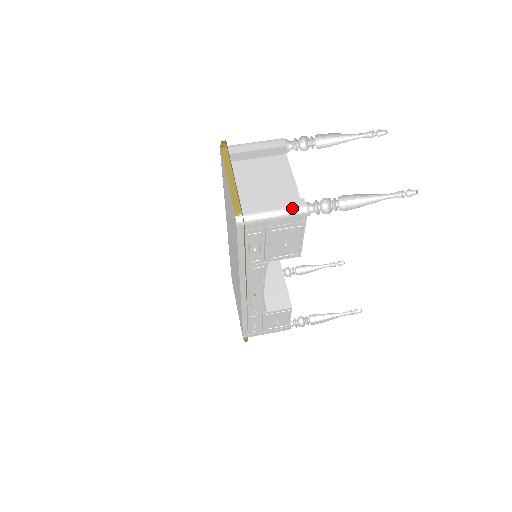
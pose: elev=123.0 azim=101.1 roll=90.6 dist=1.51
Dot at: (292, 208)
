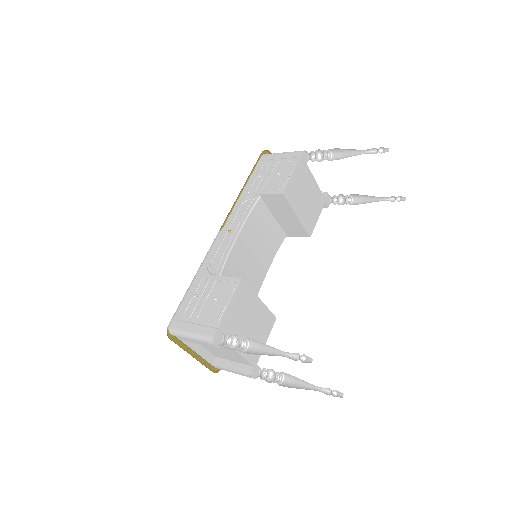
Dot at: occluded
